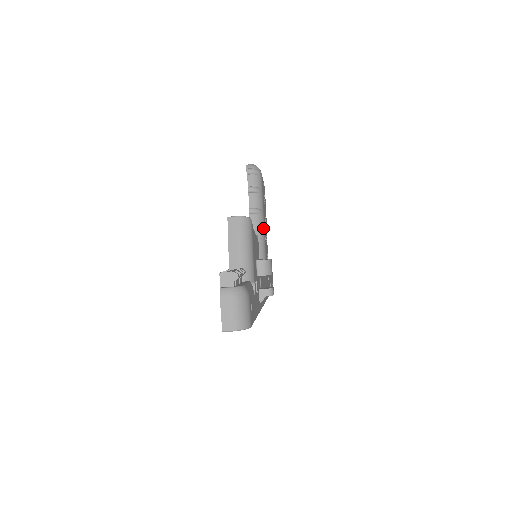
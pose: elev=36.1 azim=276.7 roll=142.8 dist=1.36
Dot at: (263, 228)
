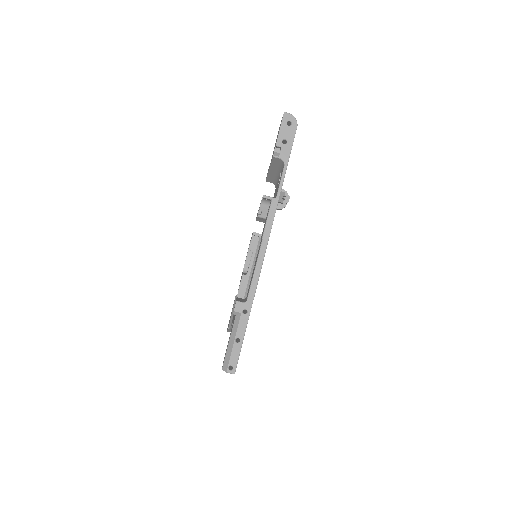
Dot at: occluded
